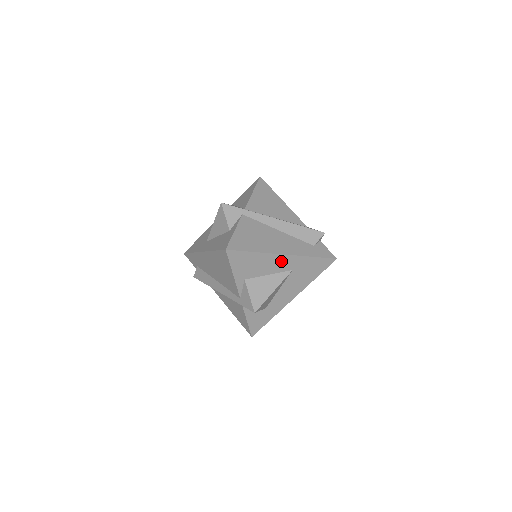
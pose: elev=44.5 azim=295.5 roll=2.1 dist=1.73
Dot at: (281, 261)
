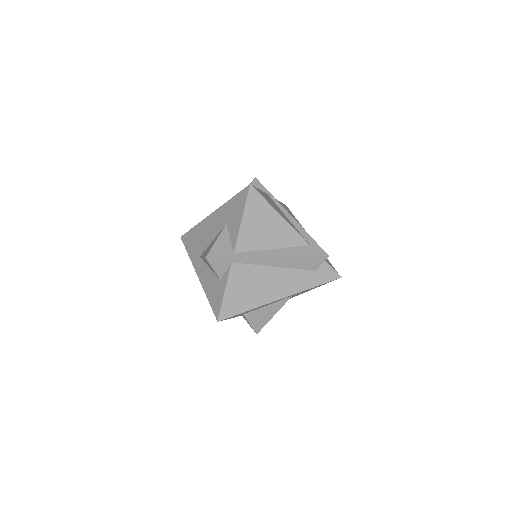
Dot at: (278, 300)
